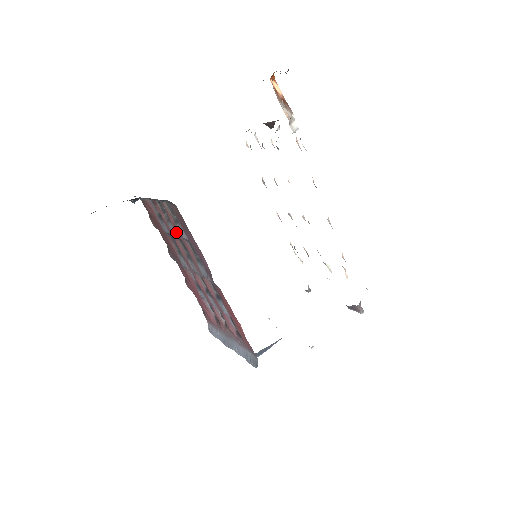
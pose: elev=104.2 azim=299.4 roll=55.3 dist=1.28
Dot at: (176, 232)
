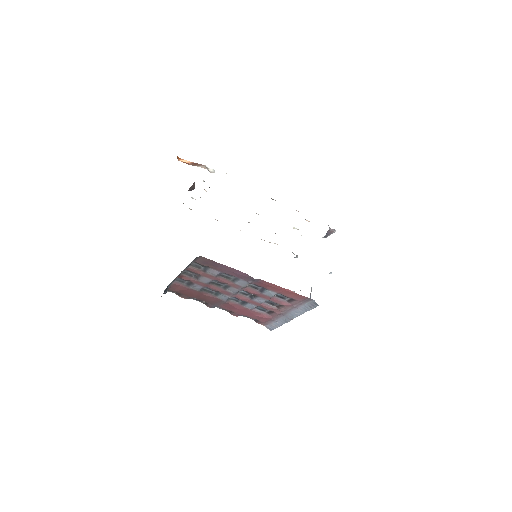
Dot at: (208, 279)
